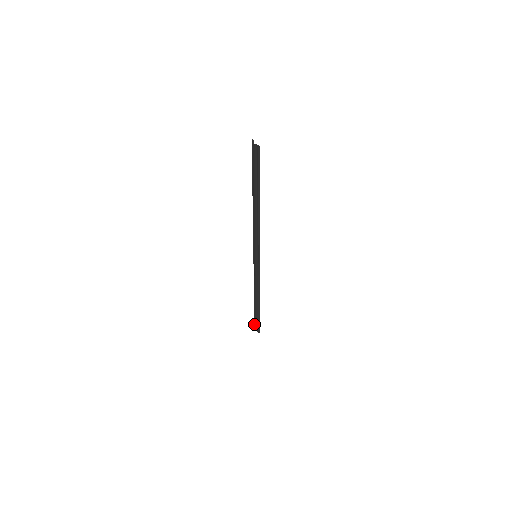
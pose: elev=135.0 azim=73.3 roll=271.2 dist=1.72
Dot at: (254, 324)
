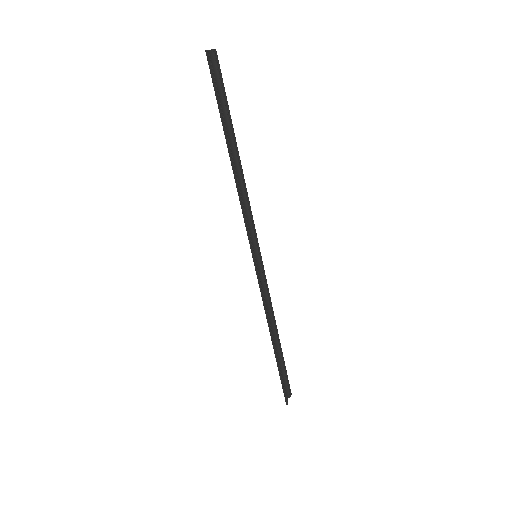
Dot at: (288, 389)
